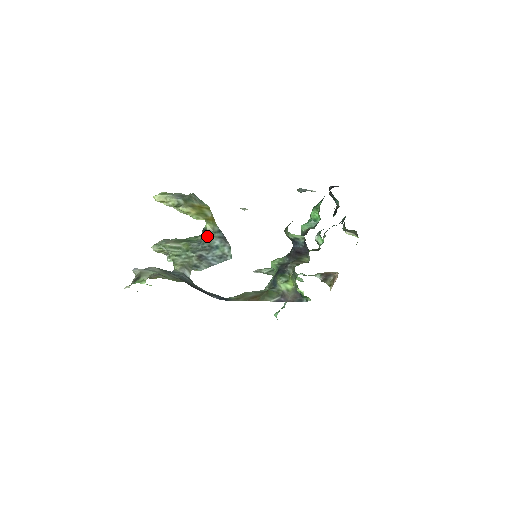
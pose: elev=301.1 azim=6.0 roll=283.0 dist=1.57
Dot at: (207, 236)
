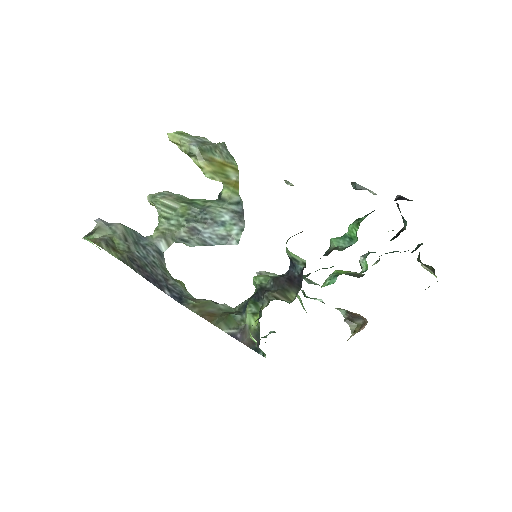
Dot at: (217, 205)
